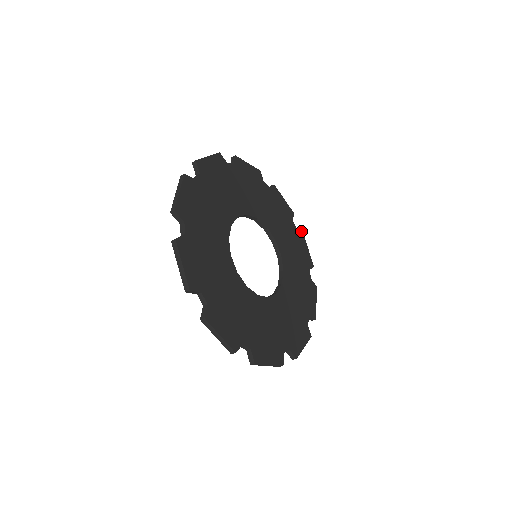
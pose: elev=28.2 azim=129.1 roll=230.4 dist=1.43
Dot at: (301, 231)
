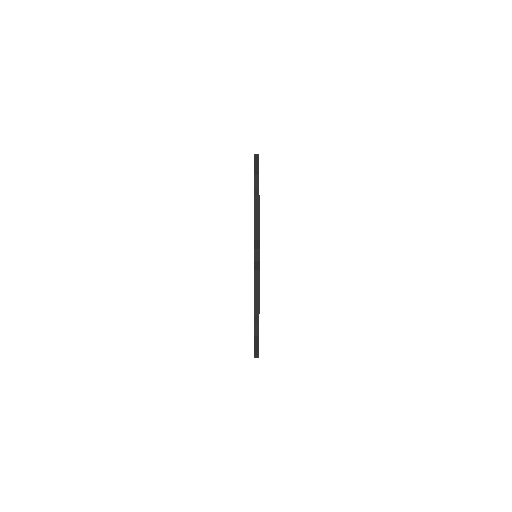
Dot at: occluded
